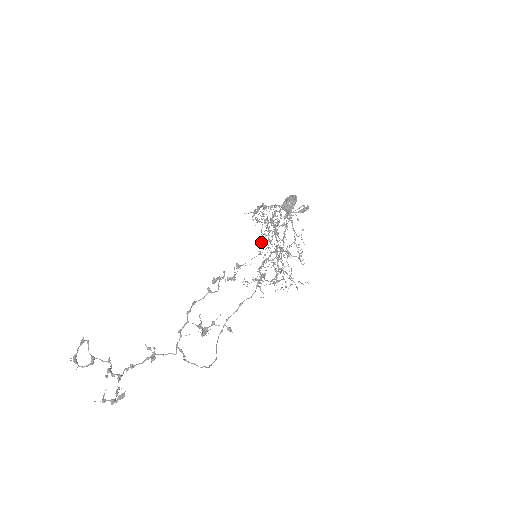
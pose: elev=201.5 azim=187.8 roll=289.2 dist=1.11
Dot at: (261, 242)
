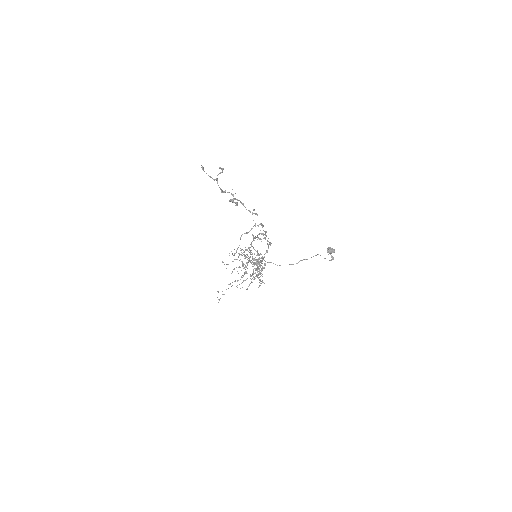
Dot at: occluded
